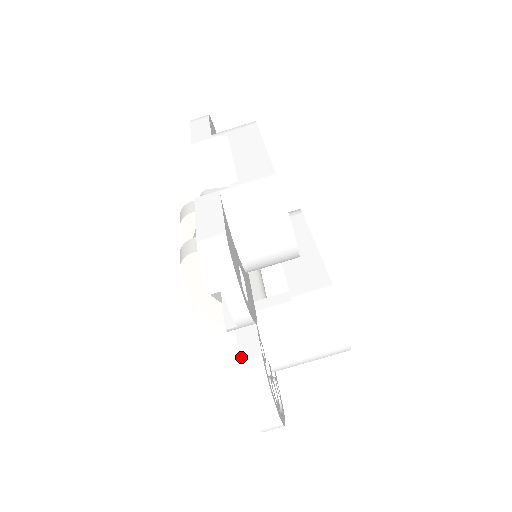
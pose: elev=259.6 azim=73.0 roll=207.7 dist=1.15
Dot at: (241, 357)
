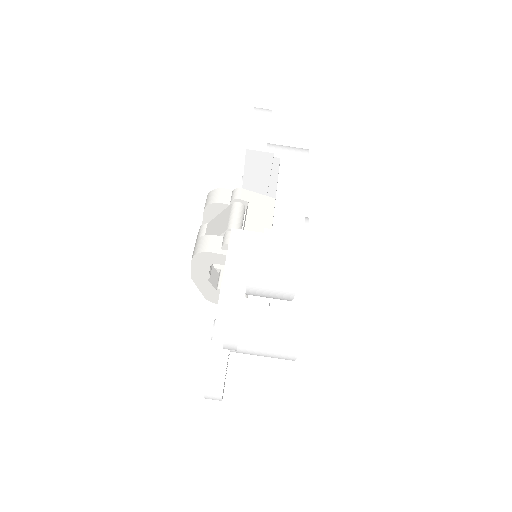
Dot at: (213, 346)
